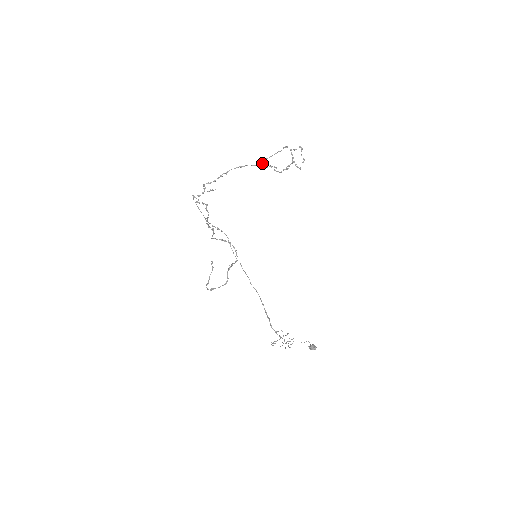
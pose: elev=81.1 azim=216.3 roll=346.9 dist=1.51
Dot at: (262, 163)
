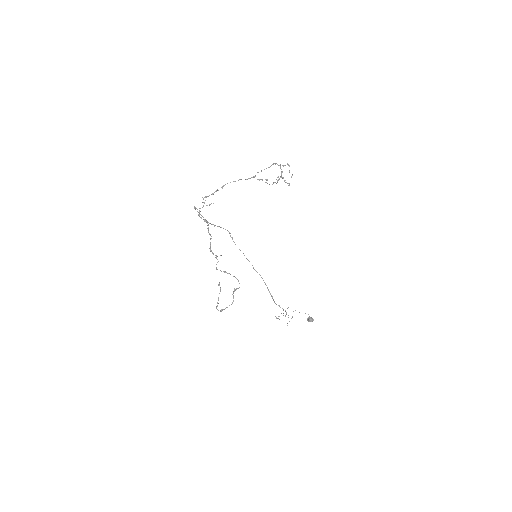
Dot at: (254, 177)
